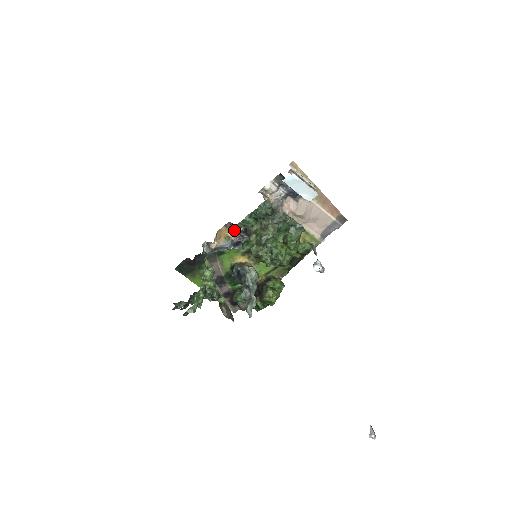
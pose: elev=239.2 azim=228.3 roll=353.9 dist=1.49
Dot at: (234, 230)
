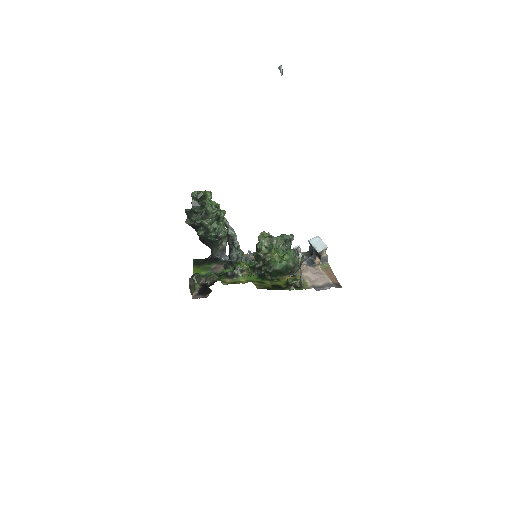
Dot at: (254, 258)
